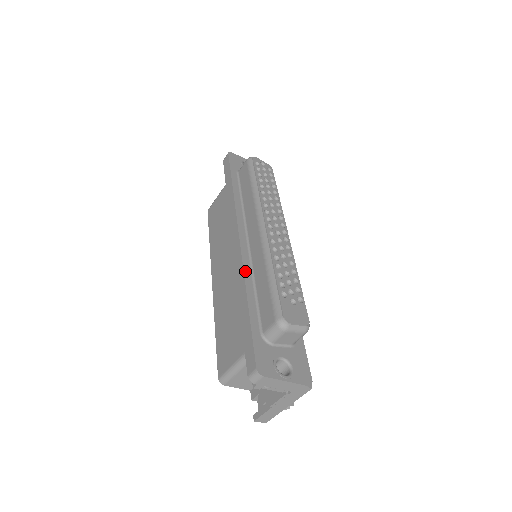
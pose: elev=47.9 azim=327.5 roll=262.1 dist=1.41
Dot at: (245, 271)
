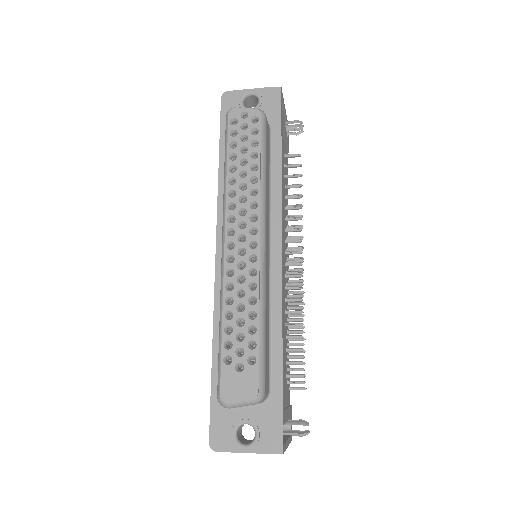
Dot at: (215, 308)
